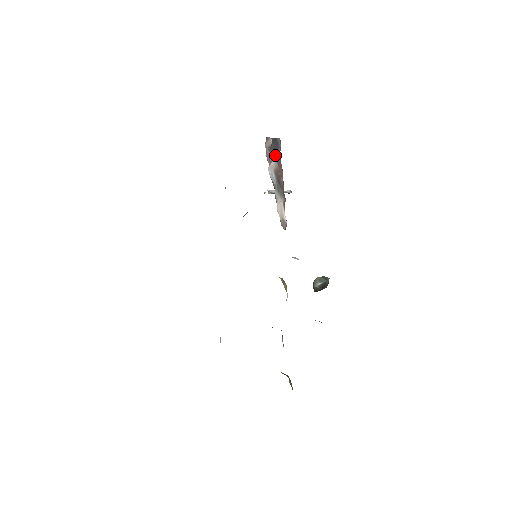
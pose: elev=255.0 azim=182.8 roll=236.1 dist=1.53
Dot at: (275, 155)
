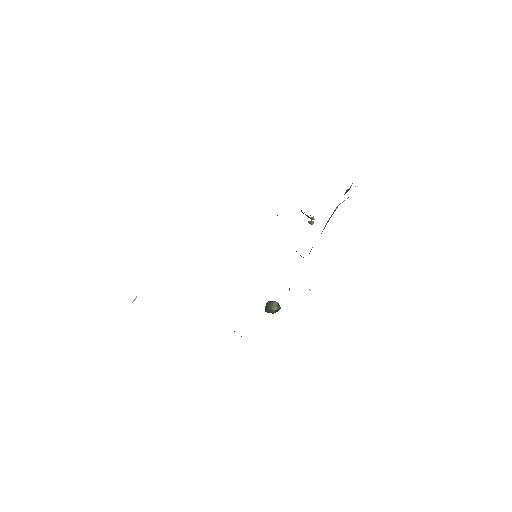
Dot at: occluded
